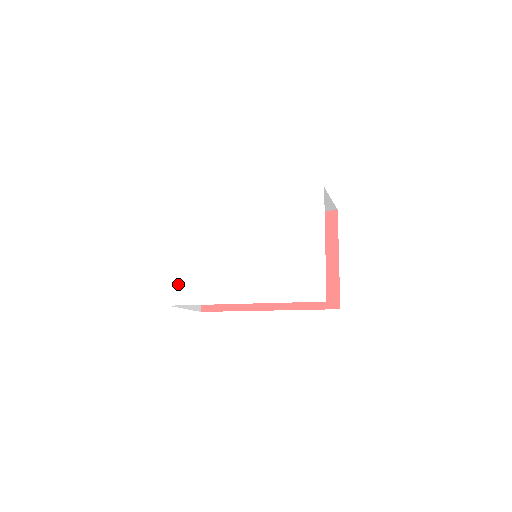
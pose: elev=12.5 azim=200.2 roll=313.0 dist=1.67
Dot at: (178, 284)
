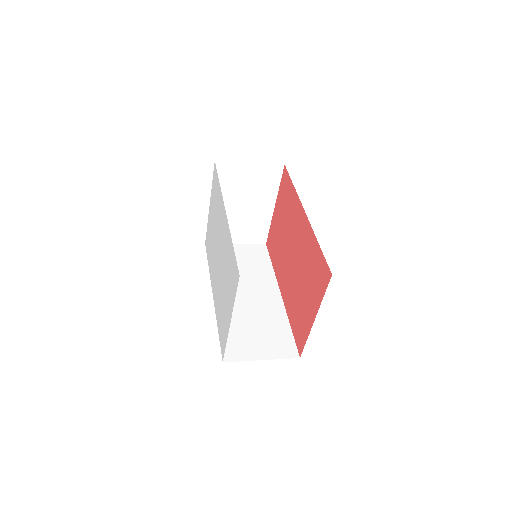
Dot at: (208, 235)
